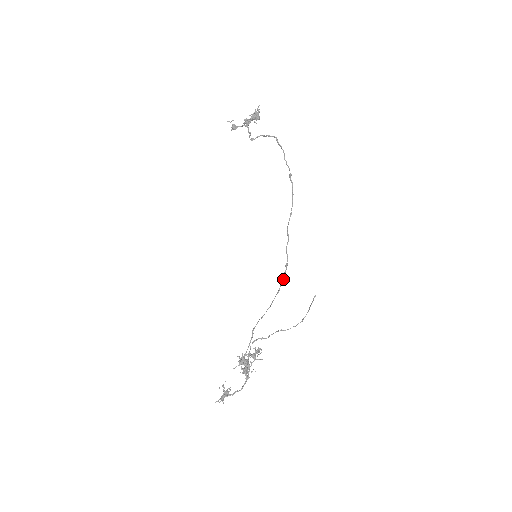
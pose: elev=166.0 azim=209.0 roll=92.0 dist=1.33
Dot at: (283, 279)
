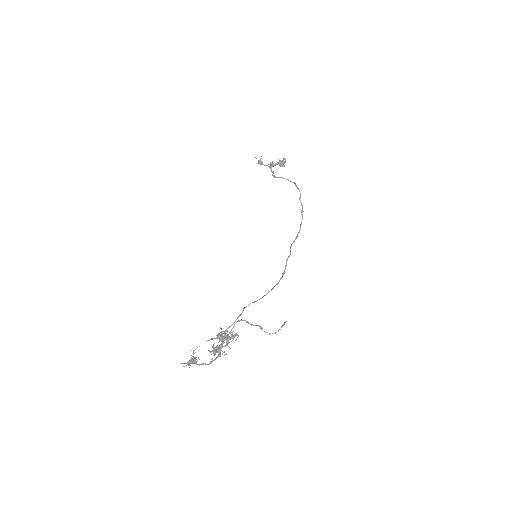
Dot at: (279, 281)
